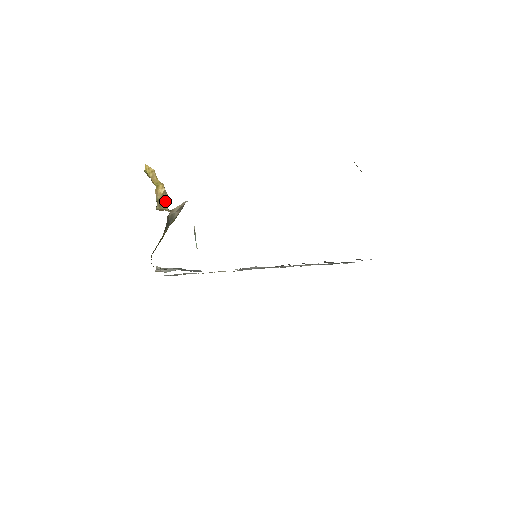
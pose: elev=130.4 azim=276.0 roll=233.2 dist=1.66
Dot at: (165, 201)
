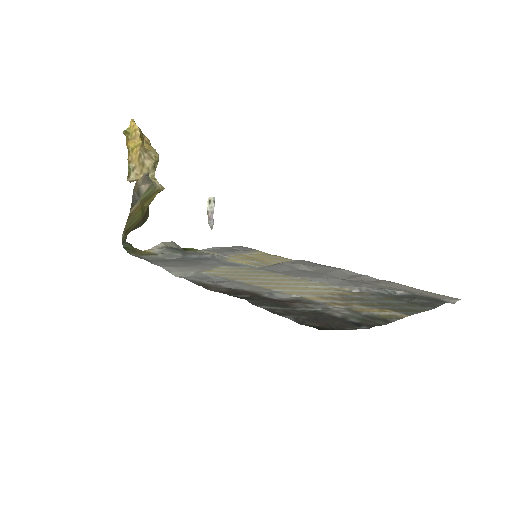
Dot at: (146, 168)
